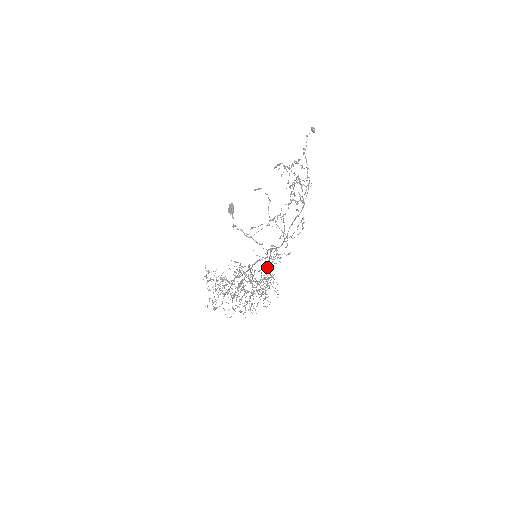
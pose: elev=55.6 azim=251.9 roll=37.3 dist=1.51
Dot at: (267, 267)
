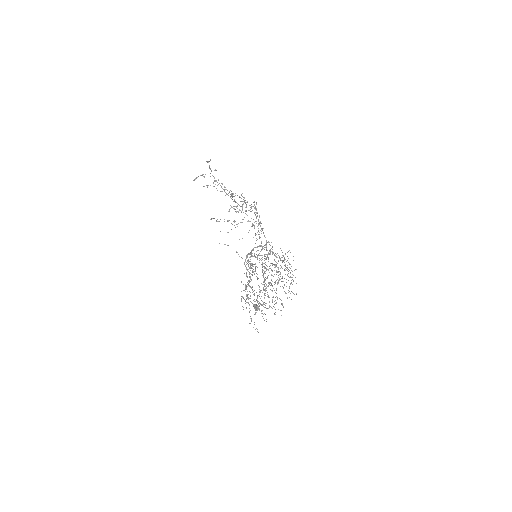
Dot at: occluded
